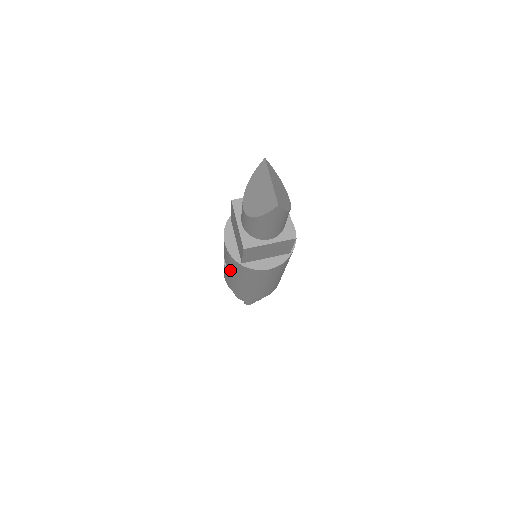
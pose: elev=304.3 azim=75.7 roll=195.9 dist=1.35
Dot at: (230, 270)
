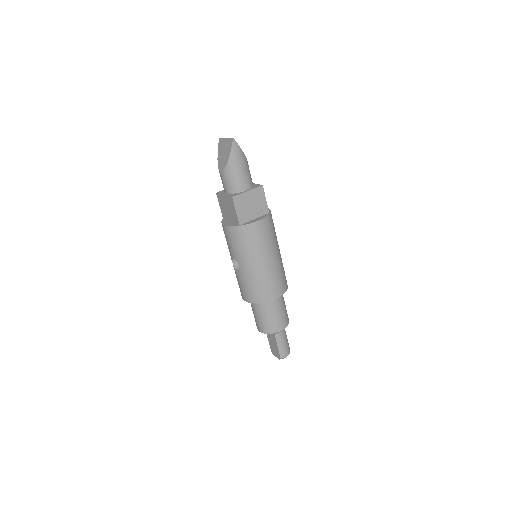
Dot at: (239, 258)
